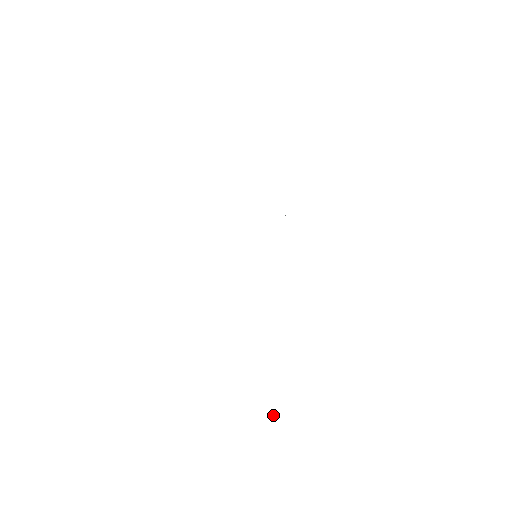
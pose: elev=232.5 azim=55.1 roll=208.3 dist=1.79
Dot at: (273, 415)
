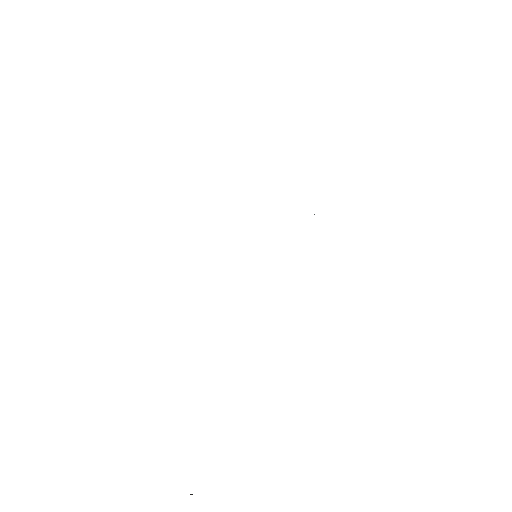
Dot at: occluded
